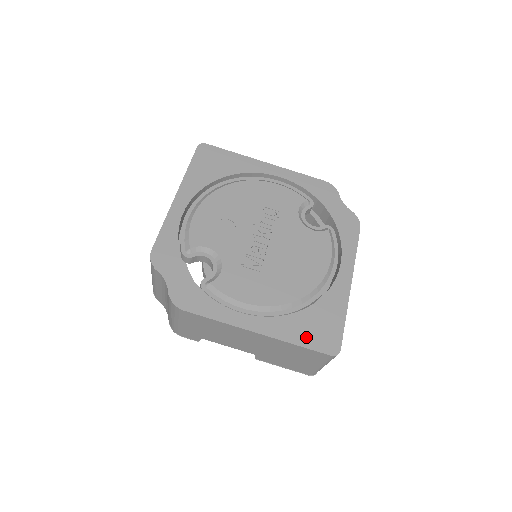
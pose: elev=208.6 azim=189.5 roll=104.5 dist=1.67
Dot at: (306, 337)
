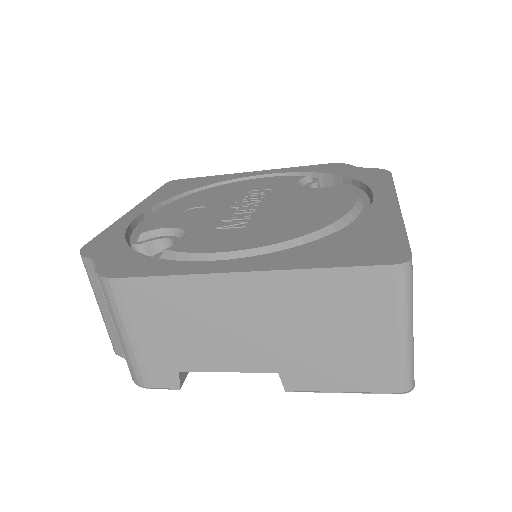
Dot at: (337, 257)
